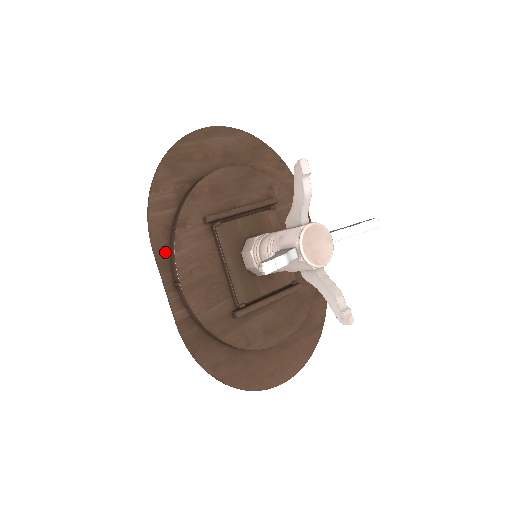
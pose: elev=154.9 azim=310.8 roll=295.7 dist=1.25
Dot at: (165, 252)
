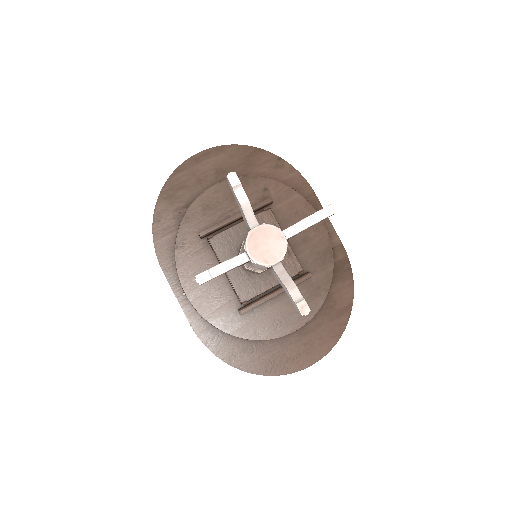
Dot at: (172, 269)
